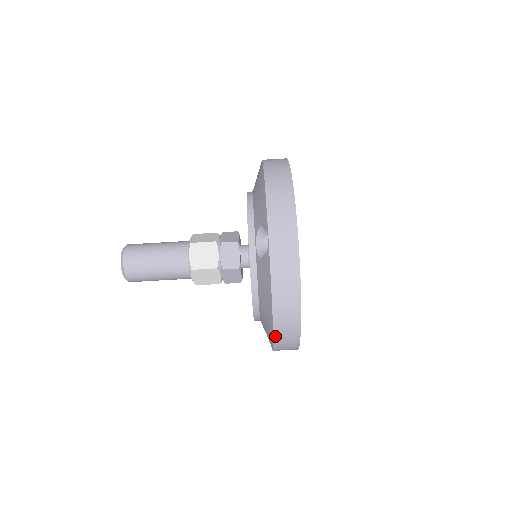
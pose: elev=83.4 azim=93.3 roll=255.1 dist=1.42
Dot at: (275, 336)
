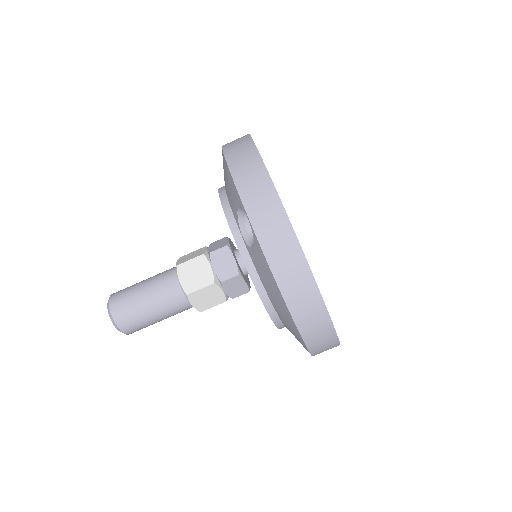
Dot at: (302, 334)
